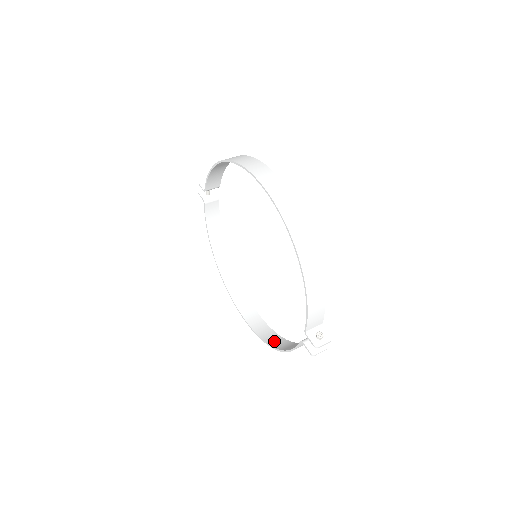
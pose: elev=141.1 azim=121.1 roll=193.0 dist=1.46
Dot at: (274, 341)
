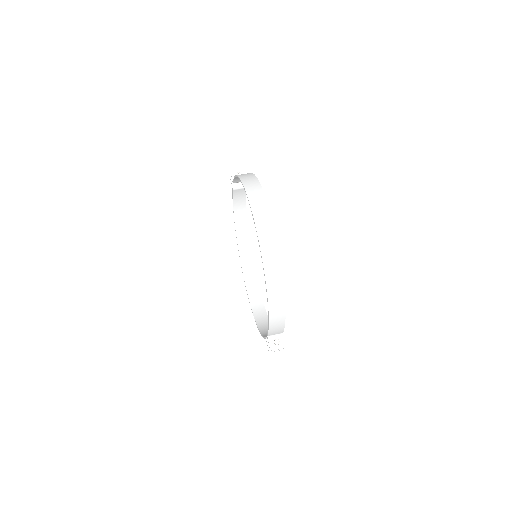
Dot at: (259, 315)
